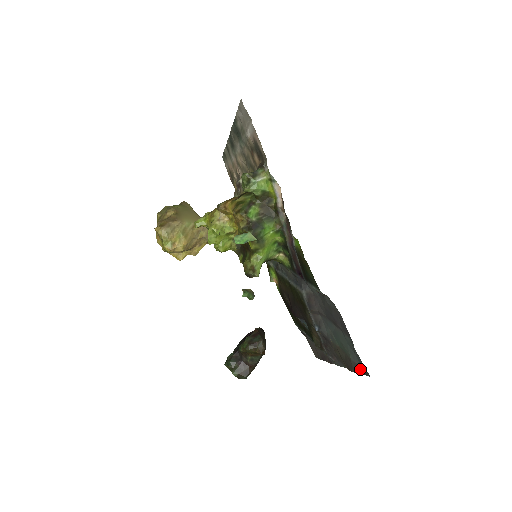
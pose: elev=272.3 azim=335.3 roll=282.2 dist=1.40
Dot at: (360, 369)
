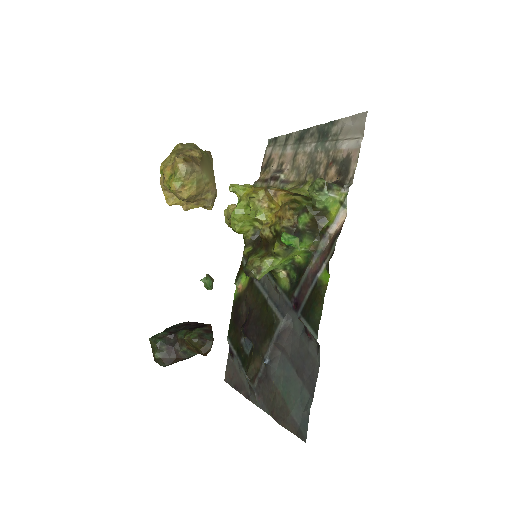
Dot at: (296, 428)
